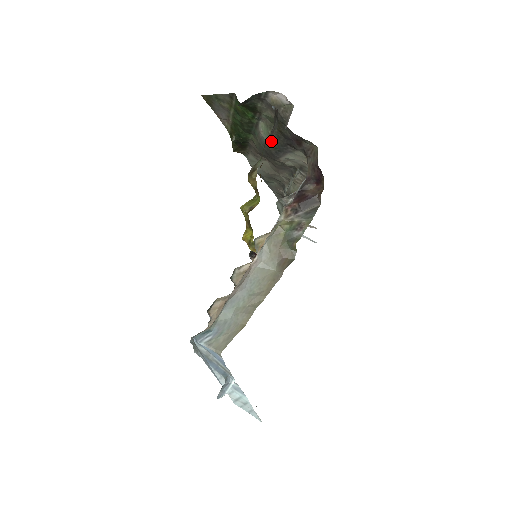
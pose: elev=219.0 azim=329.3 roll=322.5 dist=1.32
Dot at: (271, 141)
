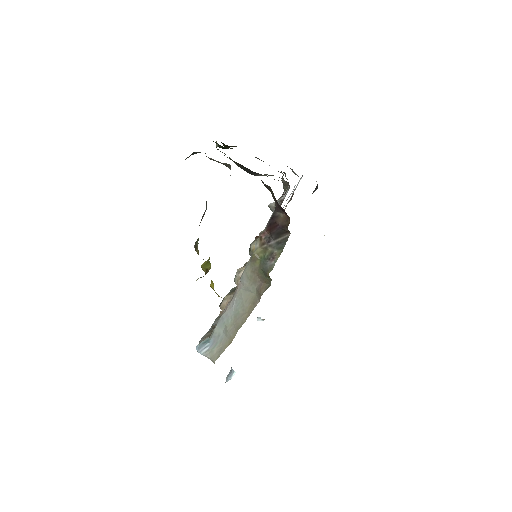
Dot at: (239, 166)
